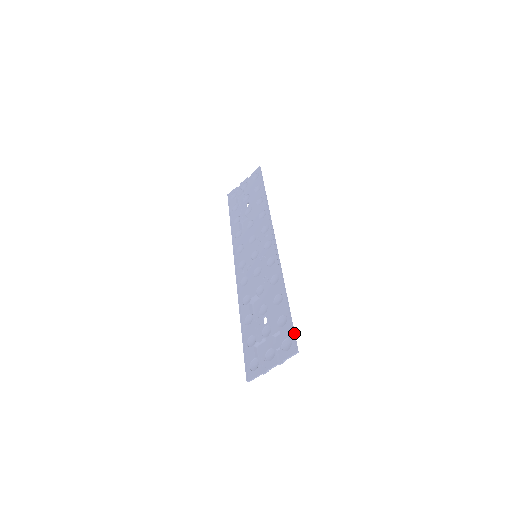
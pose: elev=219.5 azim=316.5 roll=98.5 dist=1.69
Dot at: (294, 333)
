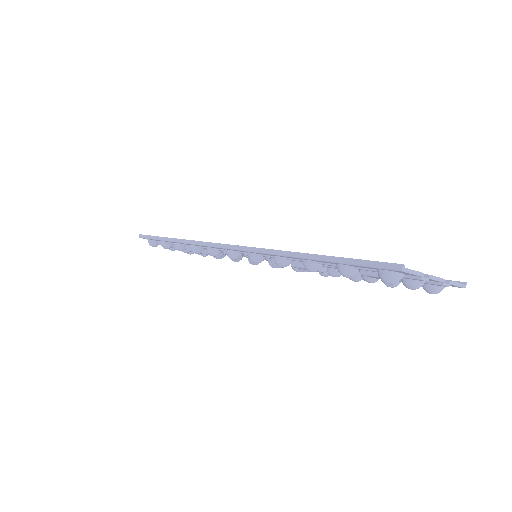
Dot at: occluded
